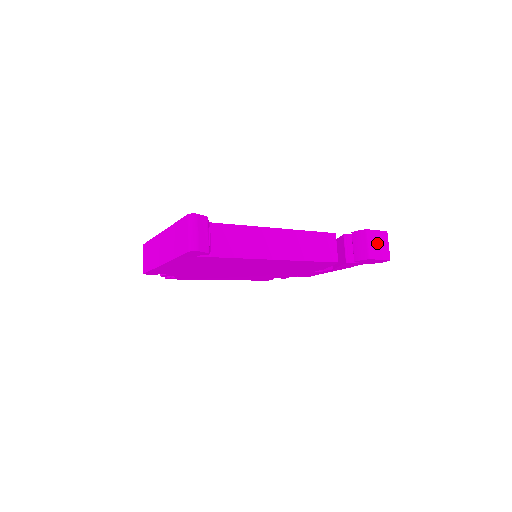
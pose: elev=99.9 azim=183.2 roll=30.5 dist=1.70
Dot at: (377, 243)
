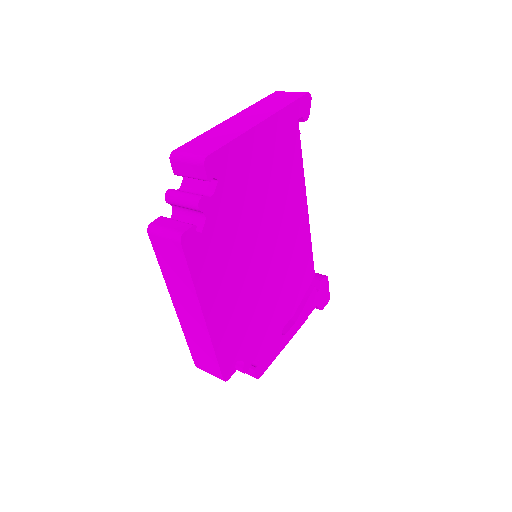
Dot at: occluded
